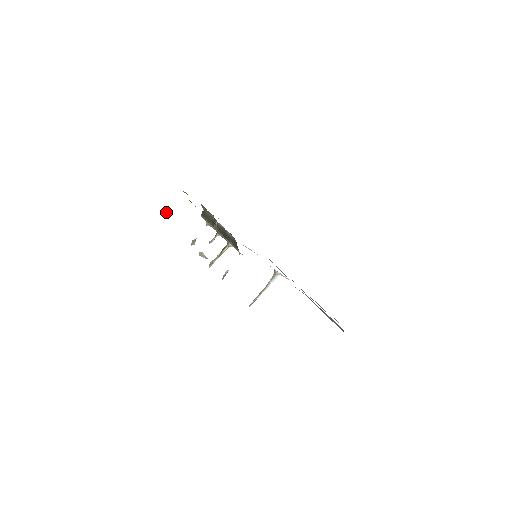
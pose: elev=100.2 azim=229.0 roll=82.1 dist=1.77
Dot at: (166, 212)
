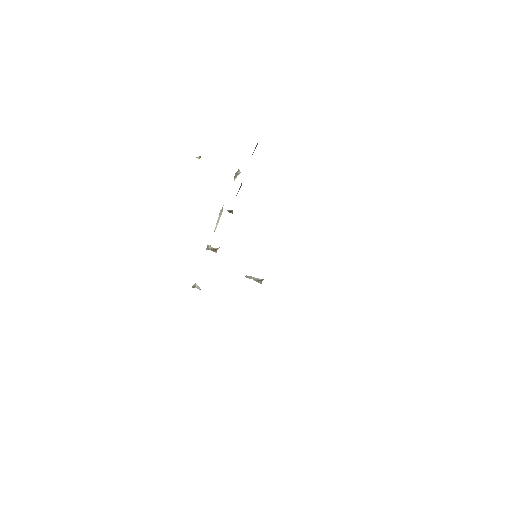
Dot at: (197, 157)
